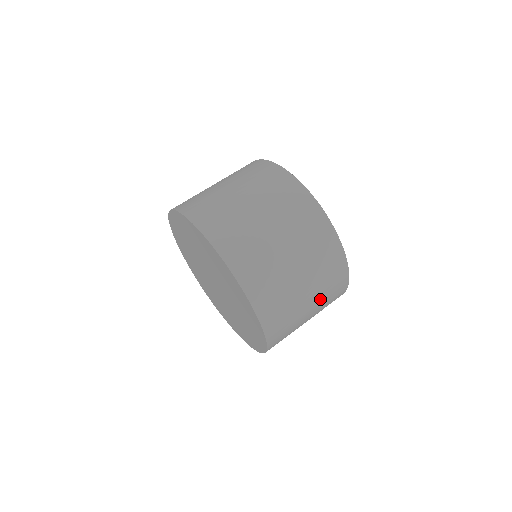
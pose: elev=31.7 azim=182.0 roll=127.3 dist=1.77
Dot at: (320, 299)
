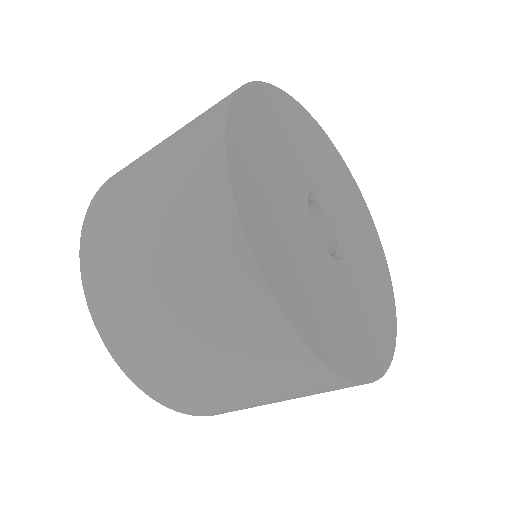
Dot at: occluded
